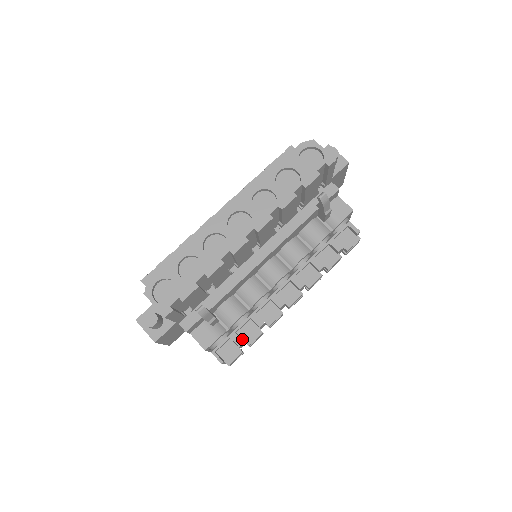
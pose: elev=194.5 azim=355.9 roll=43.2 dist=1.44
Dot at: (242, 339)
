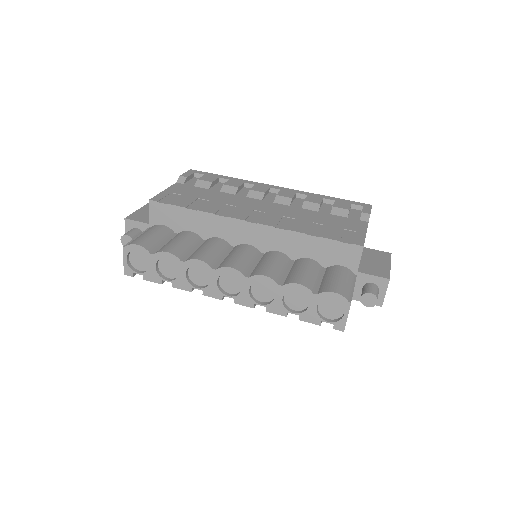
Dot at: occluded
